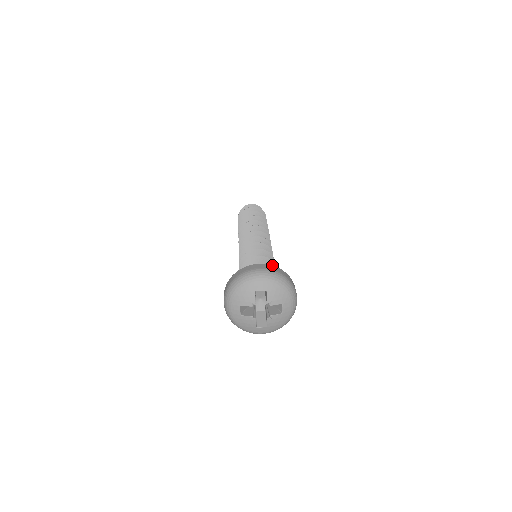
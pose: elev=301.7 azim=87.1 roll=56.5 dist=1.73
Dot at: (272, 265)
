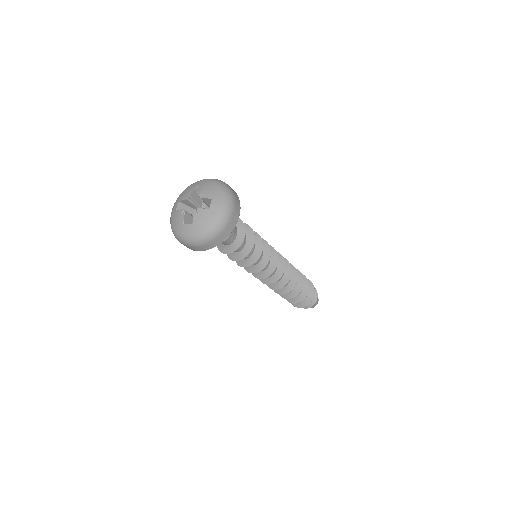
Dot at: occluded
